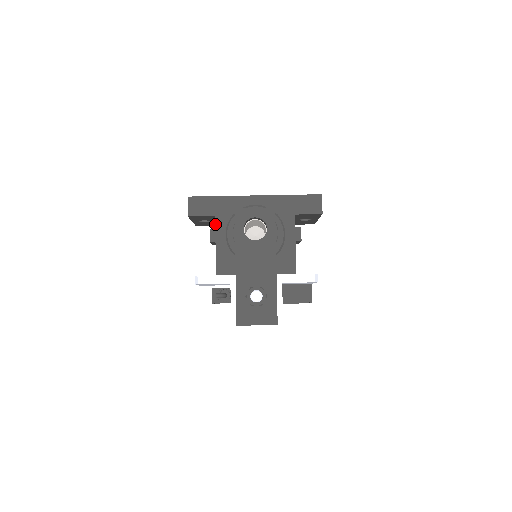
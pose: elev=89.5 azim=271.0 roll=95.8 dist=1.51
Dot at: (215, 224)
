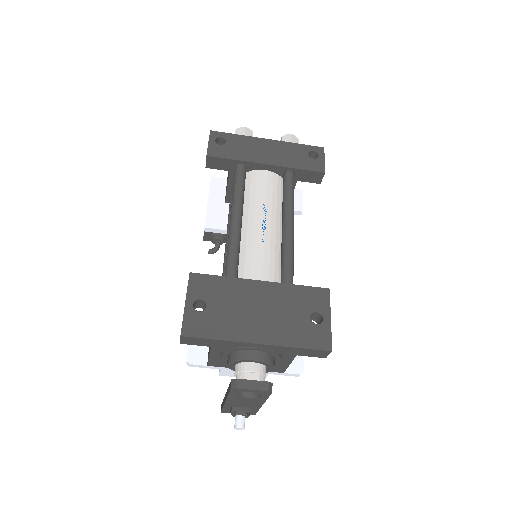
Dot at: (210, 350)
